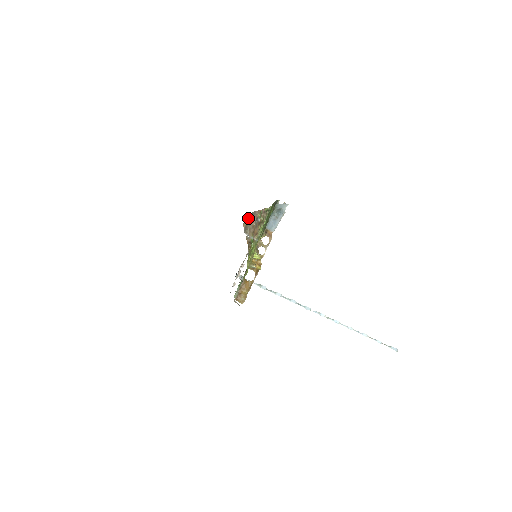
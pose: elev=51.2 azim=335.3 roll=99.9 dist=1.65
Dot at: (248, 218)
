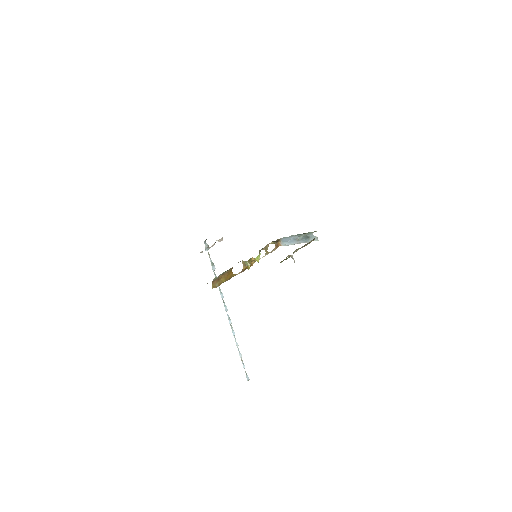
Dot at: occluded
